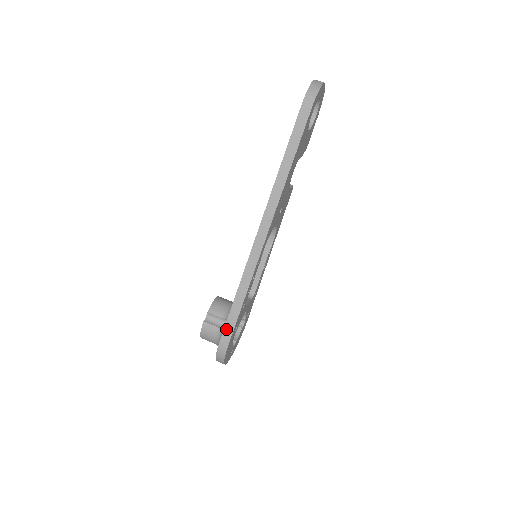
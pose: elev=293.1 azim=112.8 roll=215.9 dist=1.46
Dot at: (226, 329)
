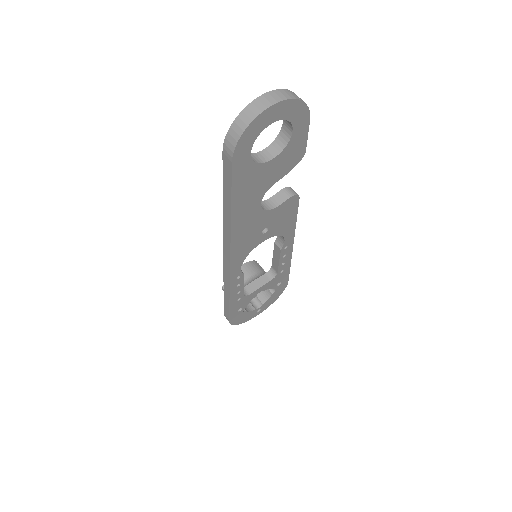
Dot at: (225, 310)
